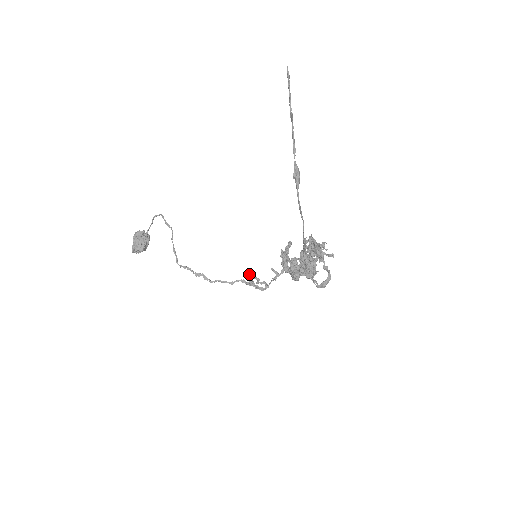
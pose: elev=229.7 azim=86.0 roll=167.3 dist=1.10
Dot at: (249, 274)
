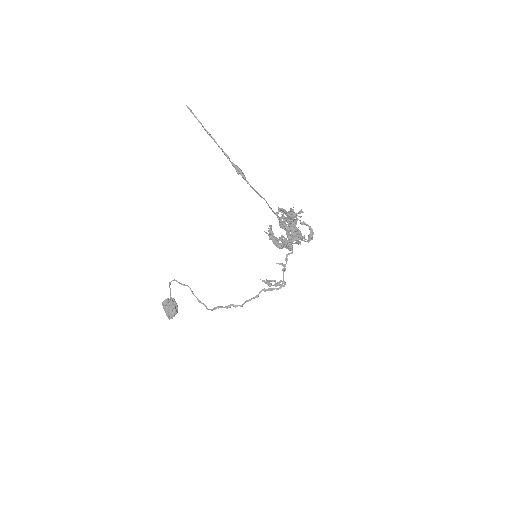
Dot at: (264, 280)
